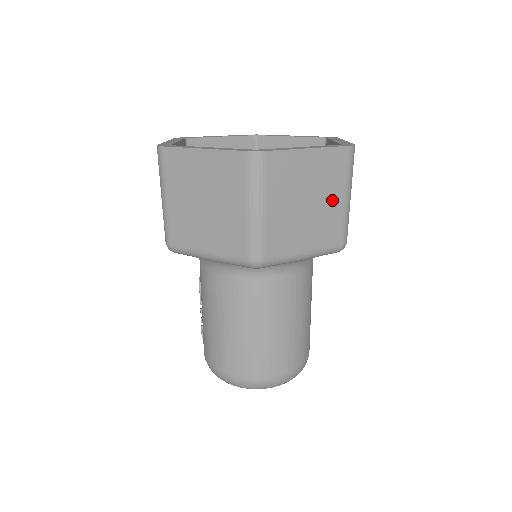
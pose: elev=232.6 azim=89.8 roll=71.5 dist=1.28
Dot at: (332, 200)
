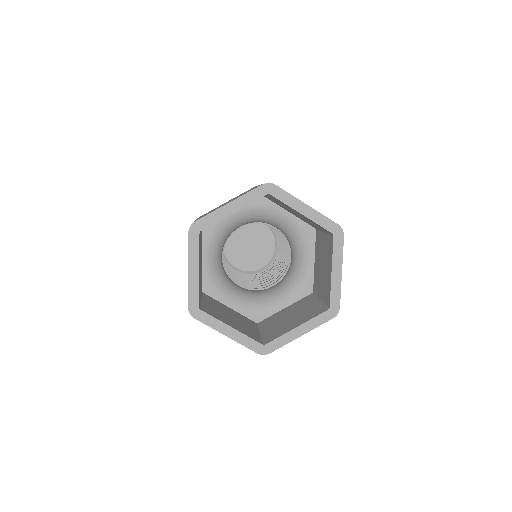
Dot at: occluded
